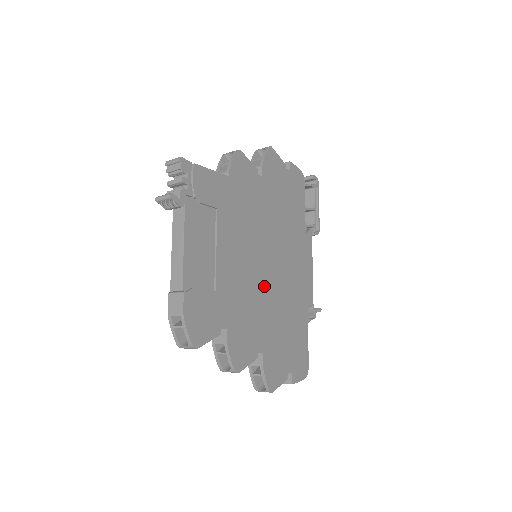
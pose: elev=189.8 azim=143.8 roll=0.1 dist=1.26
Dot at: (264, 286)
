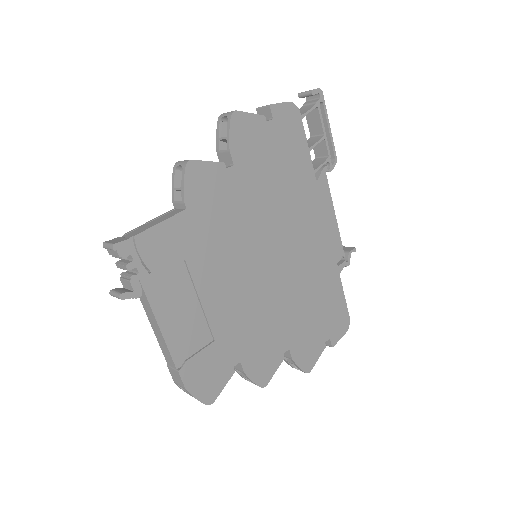
Dot at: (273, 287)
